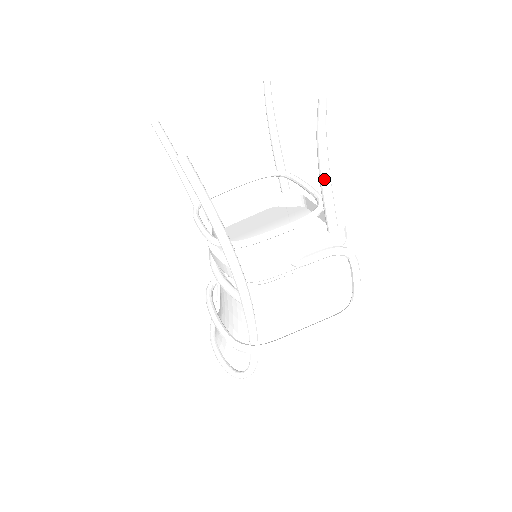
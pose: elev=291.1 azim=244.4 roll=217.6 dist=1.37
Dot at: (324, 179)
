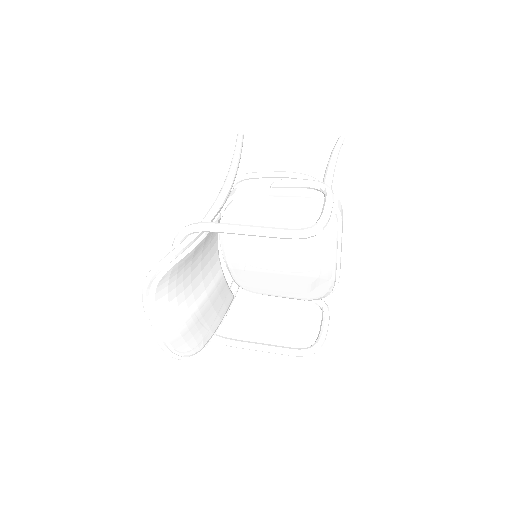
Dot at: (328, 166)
